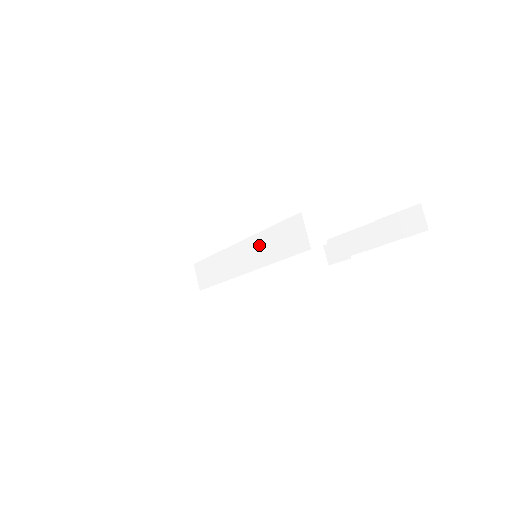
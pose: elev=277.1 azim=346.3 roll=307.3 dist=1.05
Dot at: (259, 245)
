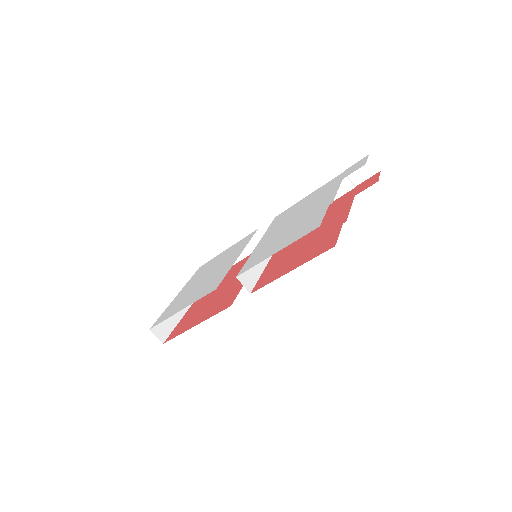
Dot at: occluded
